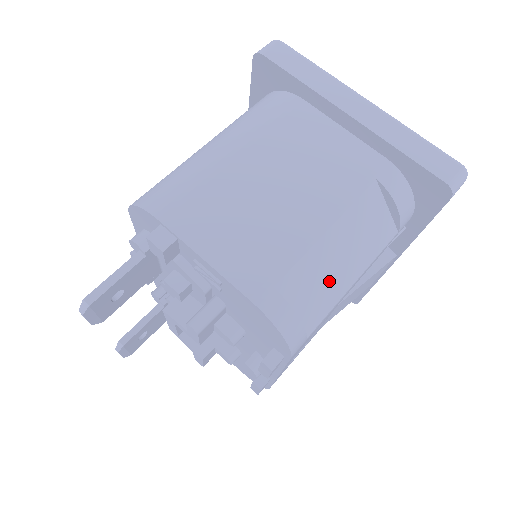
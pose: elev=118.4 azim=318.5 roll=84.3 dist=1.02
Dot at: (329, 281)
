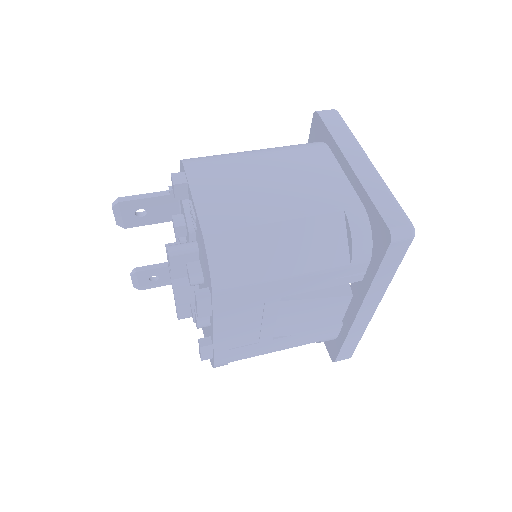
Dot at: (269, 259)
